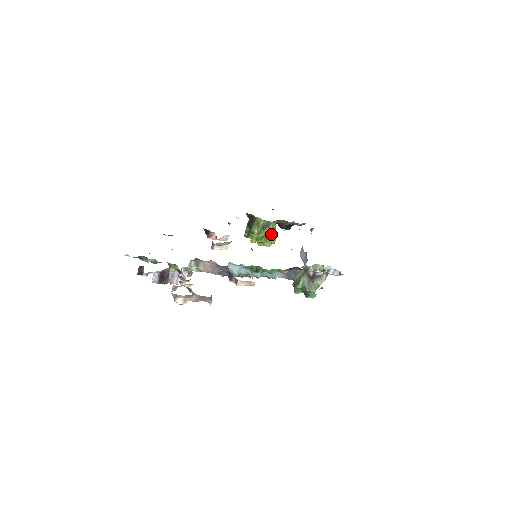
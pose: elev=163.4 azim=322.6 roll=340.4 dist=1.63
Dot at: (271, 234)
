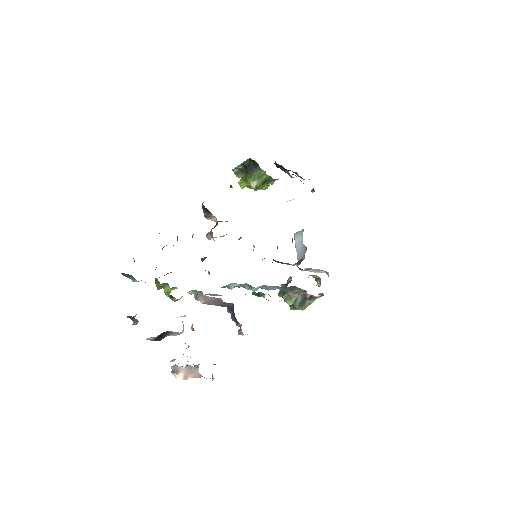
Dot at: (267, 184)
